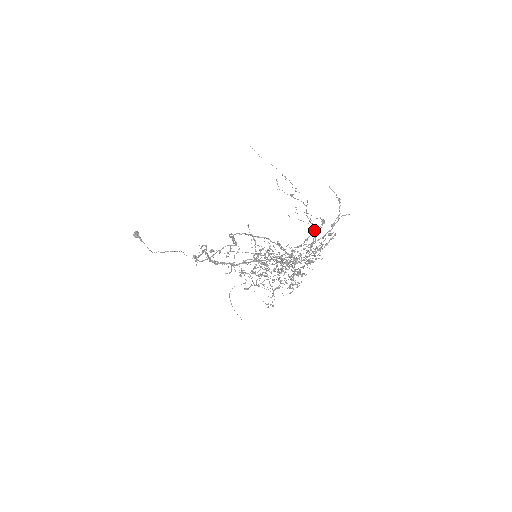
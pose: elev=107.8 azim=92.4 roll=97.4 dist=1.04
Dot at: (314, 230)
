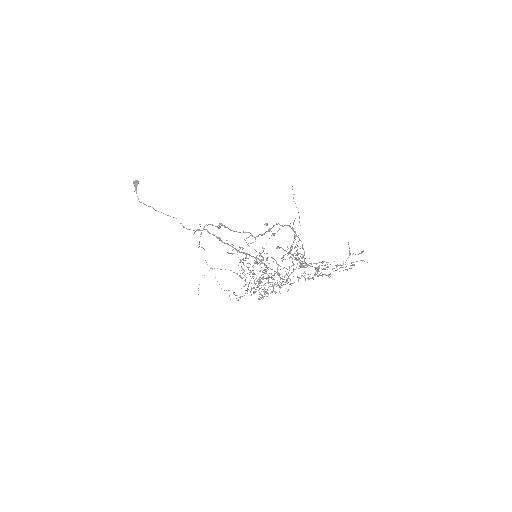
Dot at: occluded
